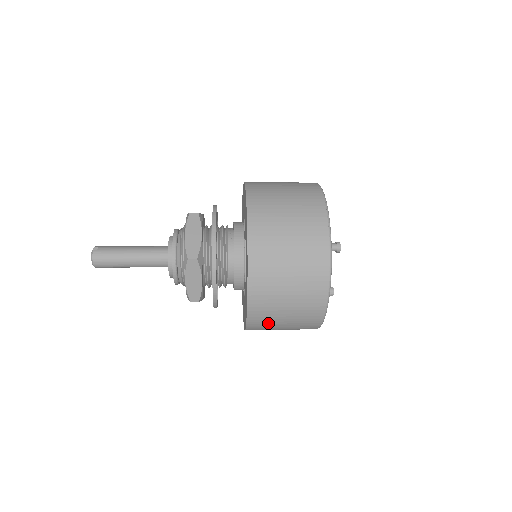
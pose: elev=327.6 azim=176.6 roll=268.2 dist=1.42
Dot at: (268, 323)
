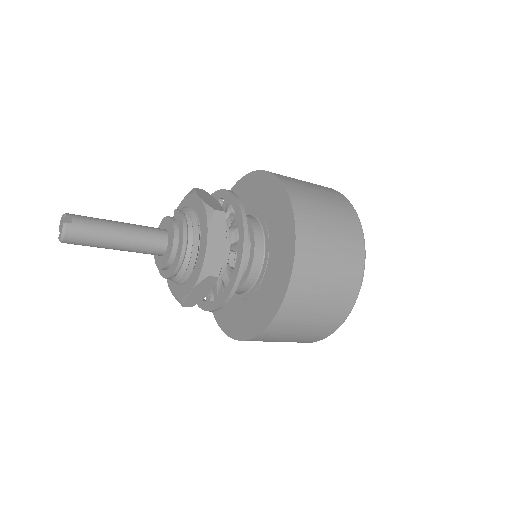
Dot at: occluded
